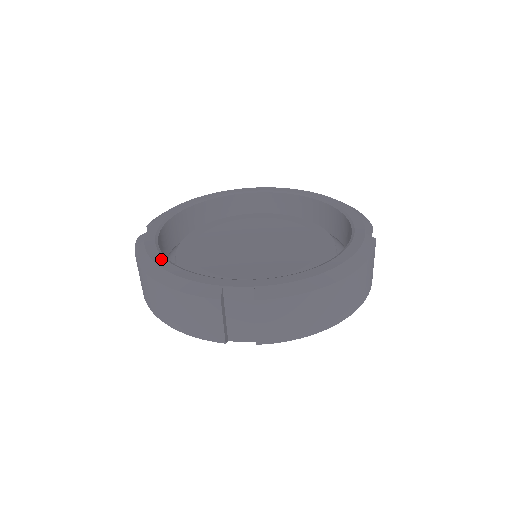
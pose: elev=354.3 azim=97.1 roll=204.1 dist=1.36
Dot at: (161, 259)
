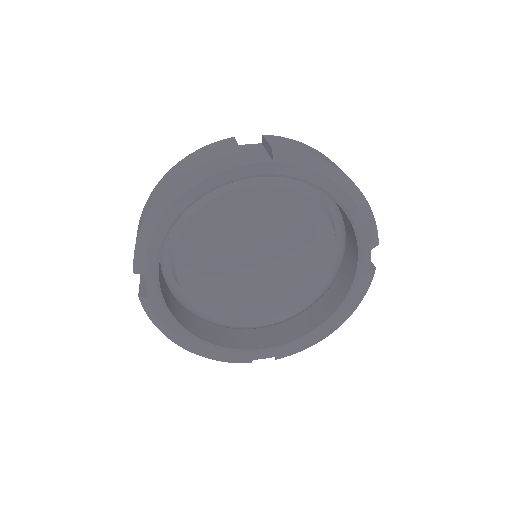
Dot at: (189, 339)
